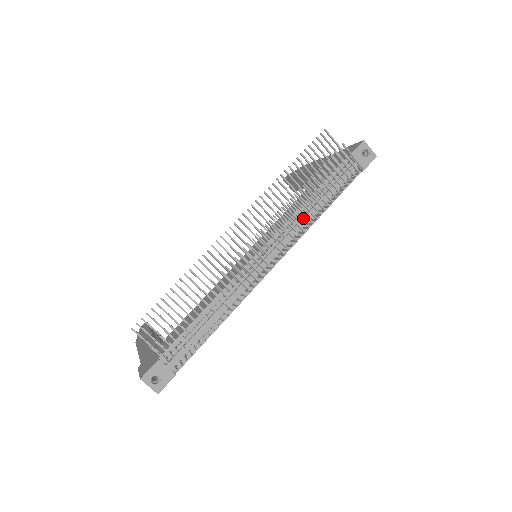
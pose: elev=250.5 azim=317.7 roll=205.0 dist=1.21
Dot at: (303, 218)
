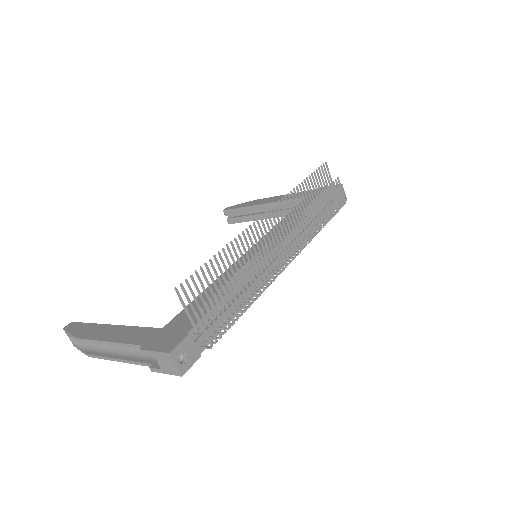
Dot at: (306, 229)
